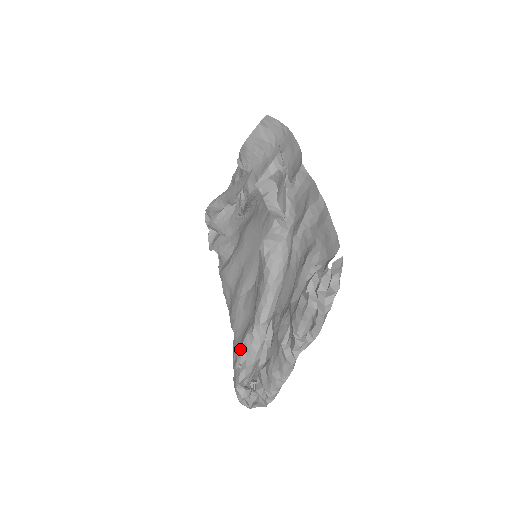
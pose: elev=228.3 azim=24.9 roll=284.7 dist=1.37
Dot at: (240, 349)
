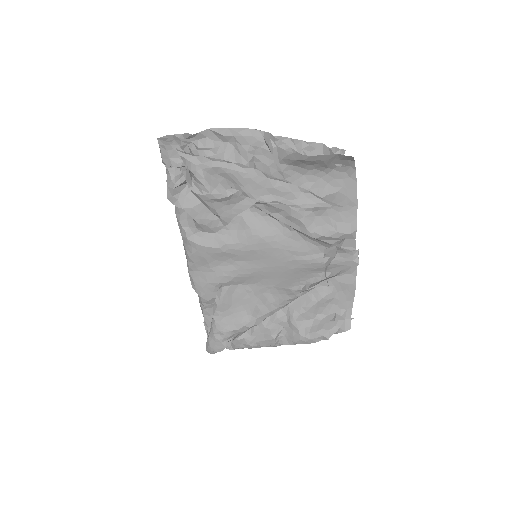
Dot at: (231, 333)
